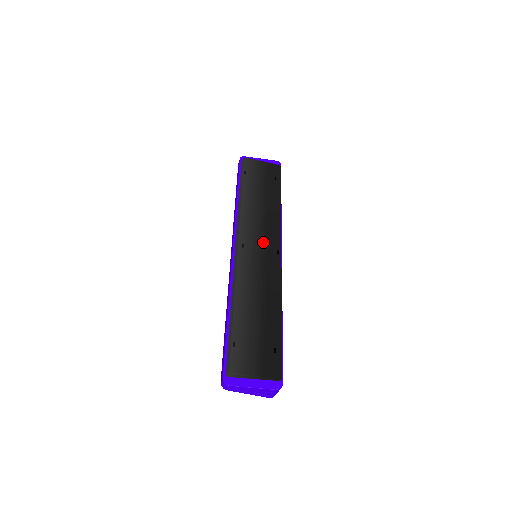
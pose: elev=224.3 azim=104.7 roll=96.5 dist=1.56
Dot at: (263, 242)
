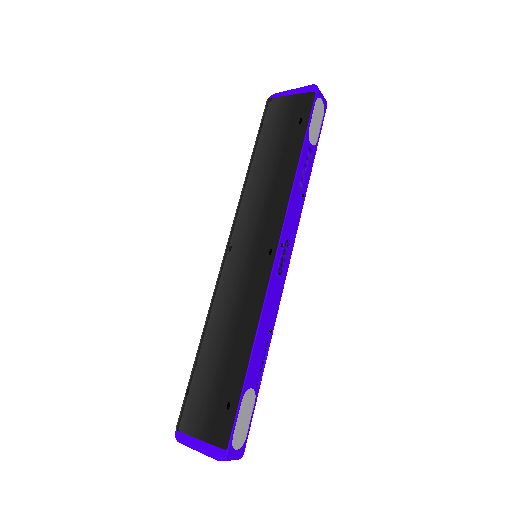
Dot at: (256, 238)
